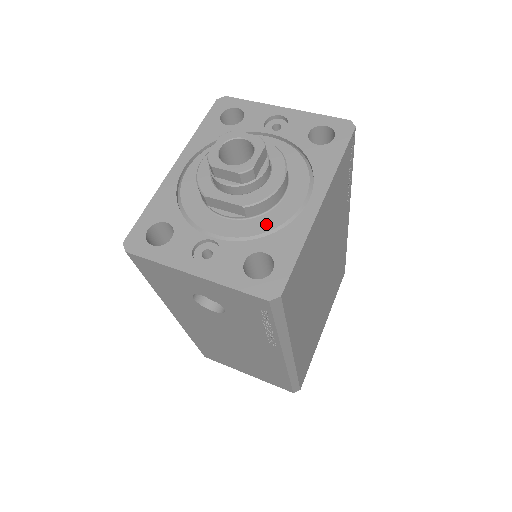
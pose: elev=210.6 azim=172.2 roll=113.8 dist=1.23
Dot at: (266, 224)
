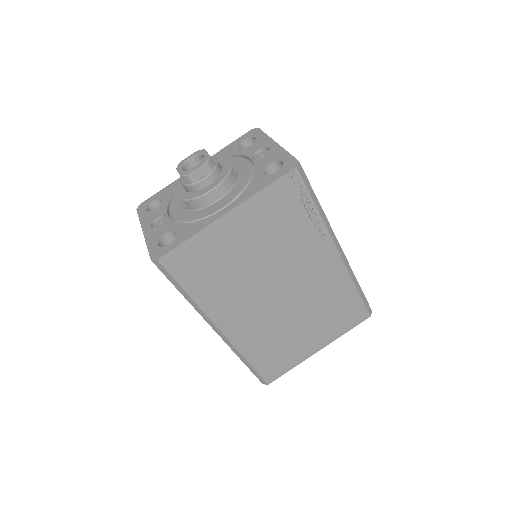
Dot at: (192, 216)
